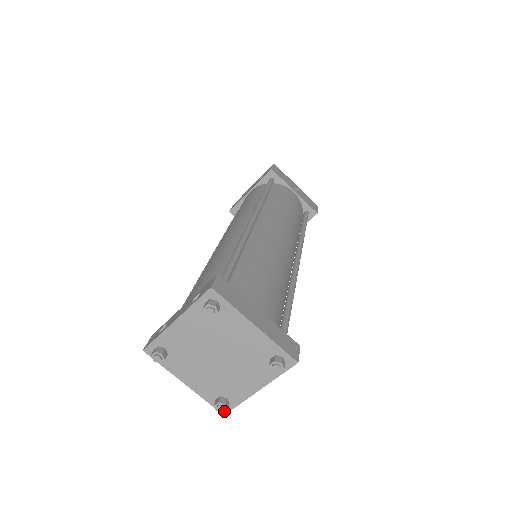
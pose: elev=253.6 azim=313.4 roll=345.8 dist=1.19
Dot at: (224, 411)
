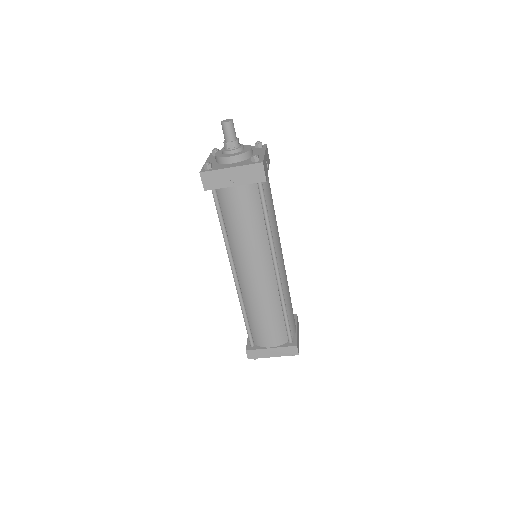
Dot at: occluded
